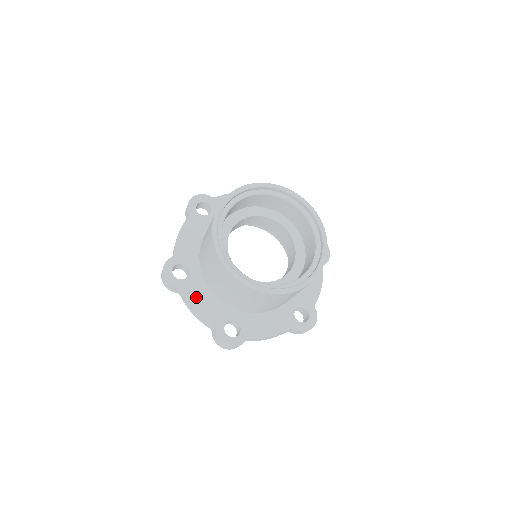
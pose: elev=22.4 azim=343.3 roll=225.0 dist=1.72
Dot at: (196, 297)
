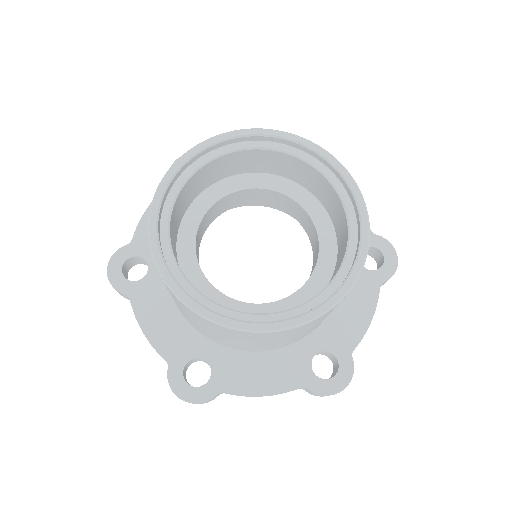
Dot at: (149, 312)
